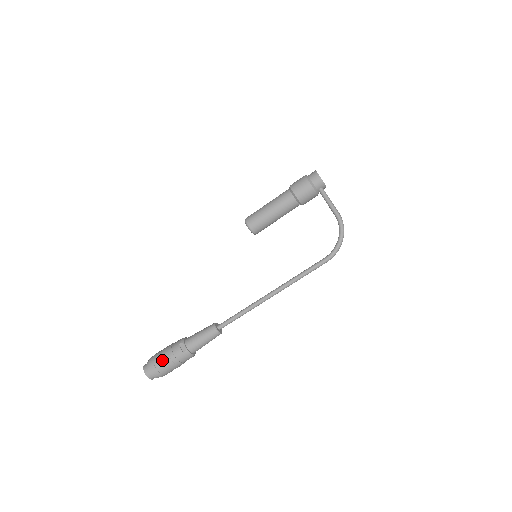
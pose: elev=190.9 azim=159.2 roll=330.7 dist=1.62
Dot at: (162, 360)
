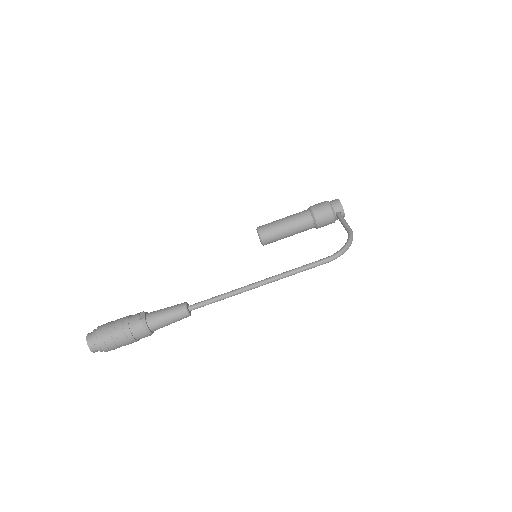
Dot at: (113, 324)
